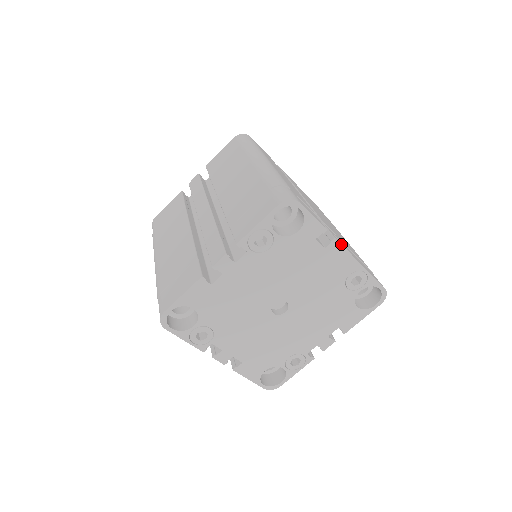
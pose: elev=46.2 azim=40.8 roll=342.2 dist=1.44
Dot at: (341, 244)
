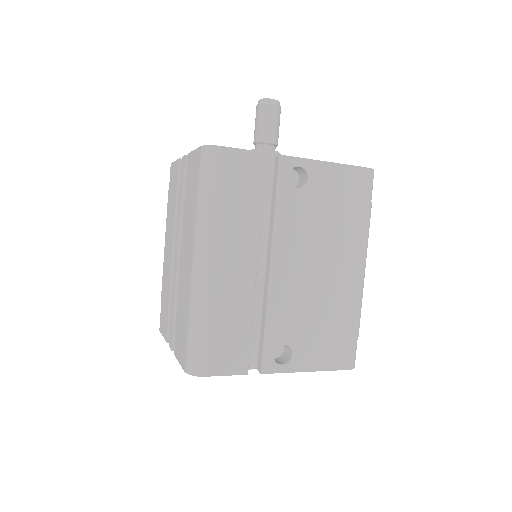
Dot at: (271, 373)
